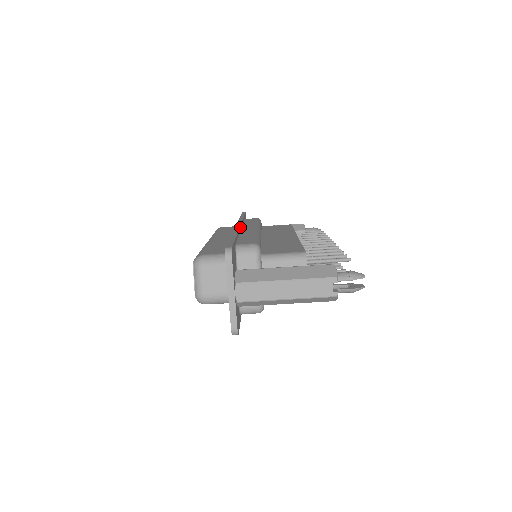
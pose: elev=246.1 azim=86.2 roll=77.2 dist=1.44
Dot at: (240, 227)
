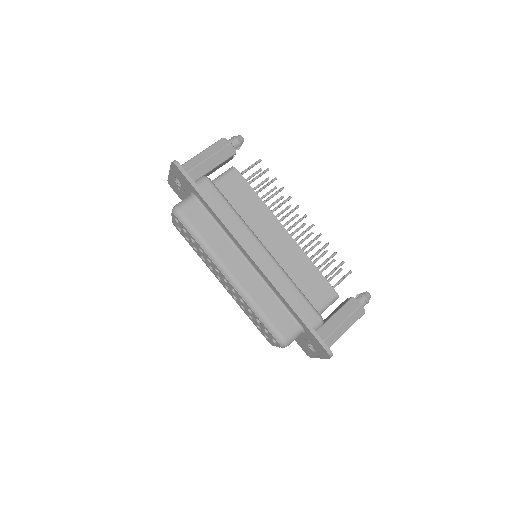
Dot at: occluded
